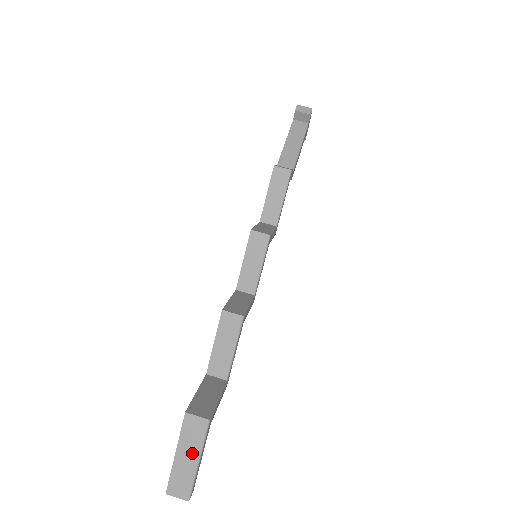
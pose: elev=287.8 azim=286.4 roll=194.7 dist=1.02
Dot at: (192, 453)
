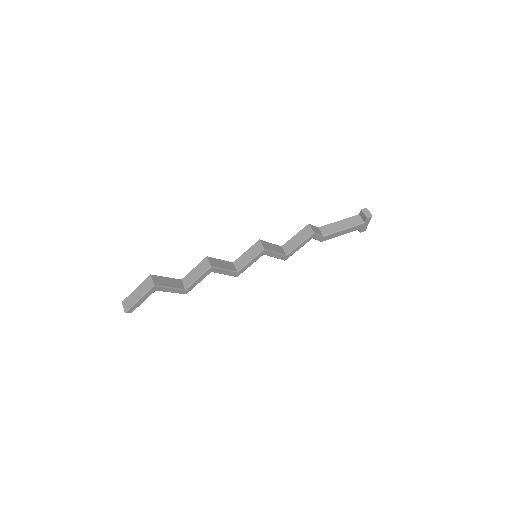
Dot at: (140, 293)
